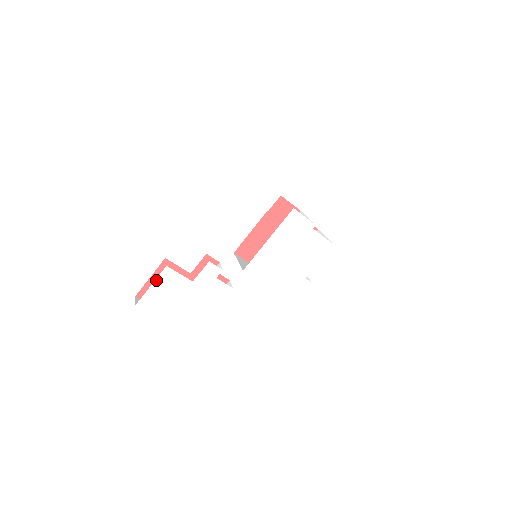
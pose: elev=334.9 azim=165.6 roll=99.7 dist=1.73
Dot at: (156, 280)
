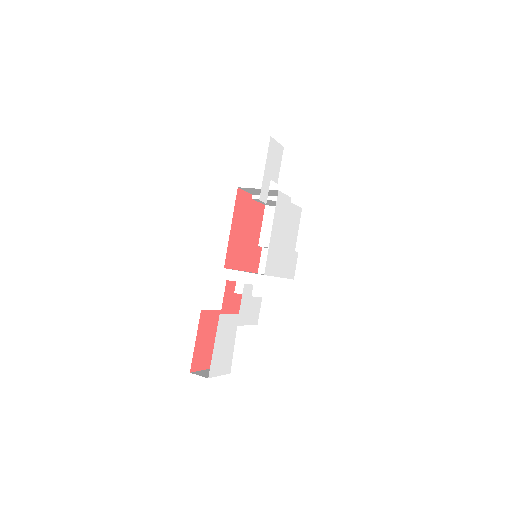
Dot at: (216, 336)
